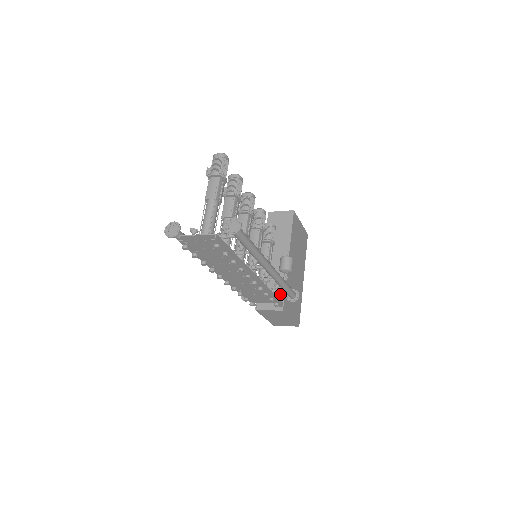
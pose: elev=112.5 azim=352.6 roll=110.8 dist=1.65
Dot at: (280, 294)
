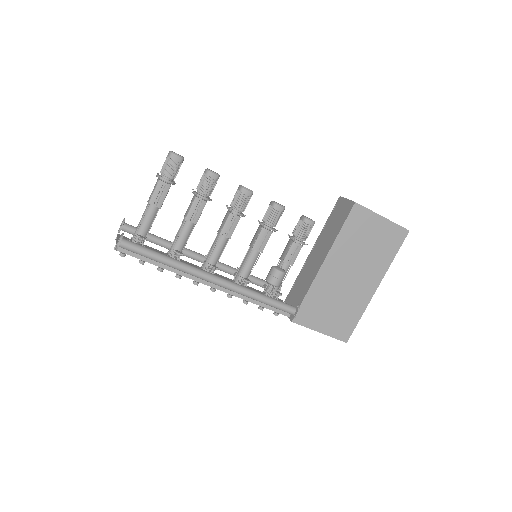
Dot at: (298, 302)
